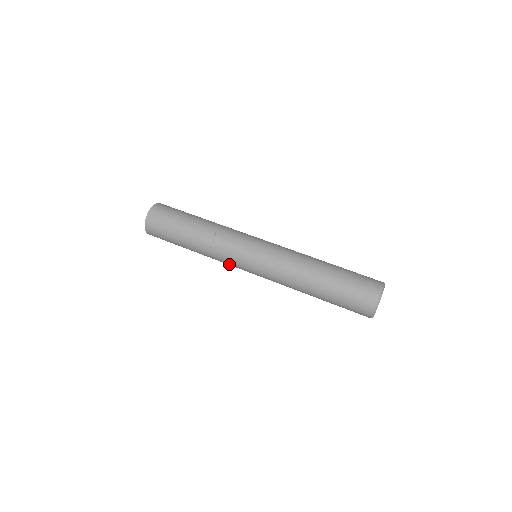
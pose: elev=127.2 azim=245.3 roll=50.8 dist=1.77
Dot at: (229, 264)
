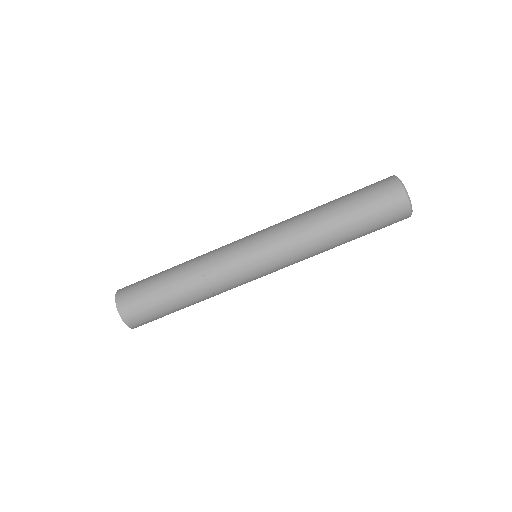
Dot at: occluded
